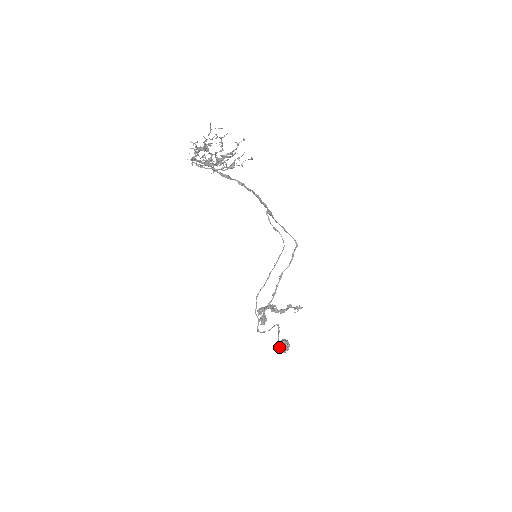
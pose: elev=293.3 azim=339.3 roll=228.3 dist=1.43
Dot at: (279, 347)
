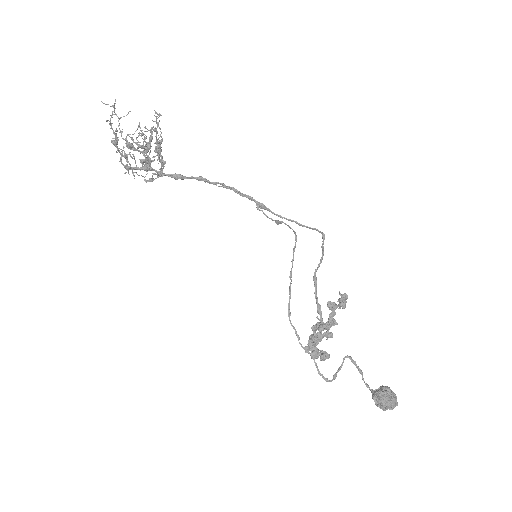
Dot at: (375, 399)
